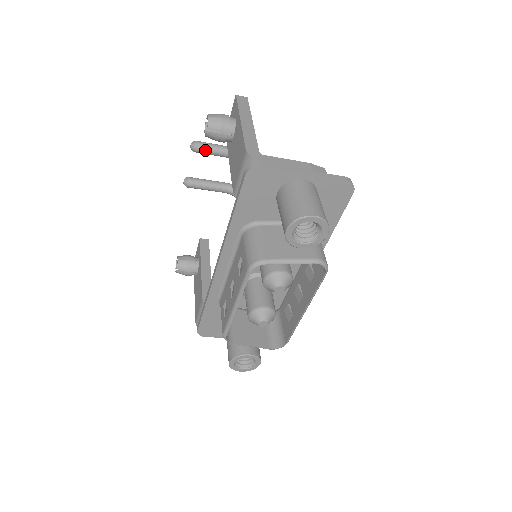
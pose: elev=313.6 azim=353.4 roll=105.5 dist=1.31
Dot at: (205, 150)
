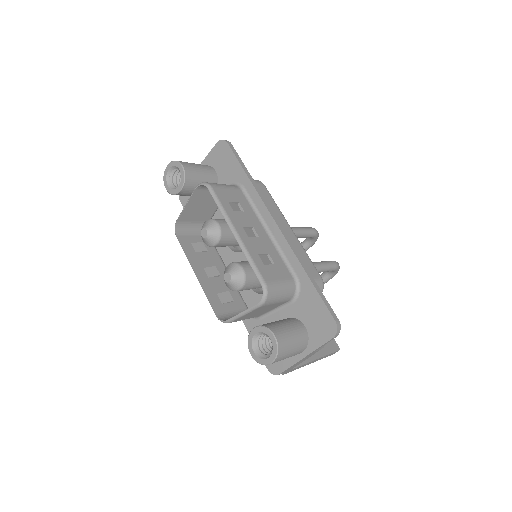
Dot at: occluded
